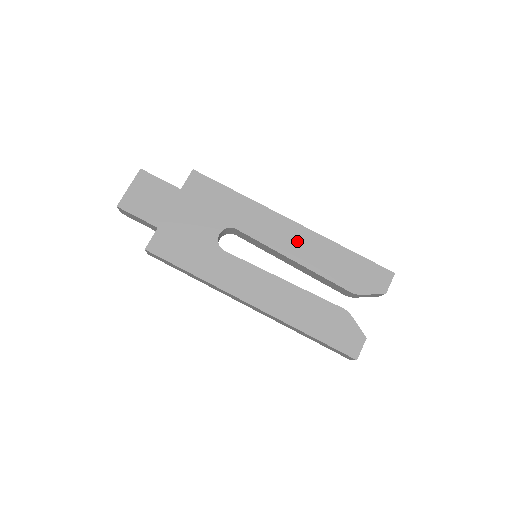
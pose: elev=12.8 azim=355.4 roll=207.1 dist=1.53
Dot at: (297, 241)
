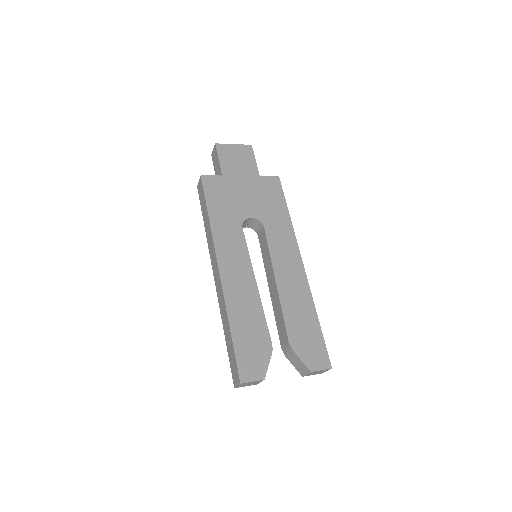
Dot at: (292, 275)
